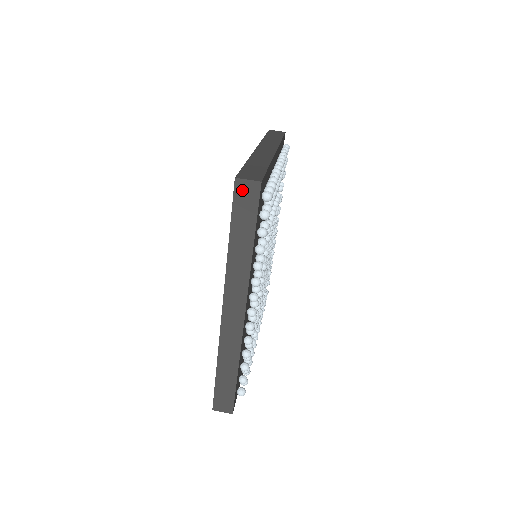
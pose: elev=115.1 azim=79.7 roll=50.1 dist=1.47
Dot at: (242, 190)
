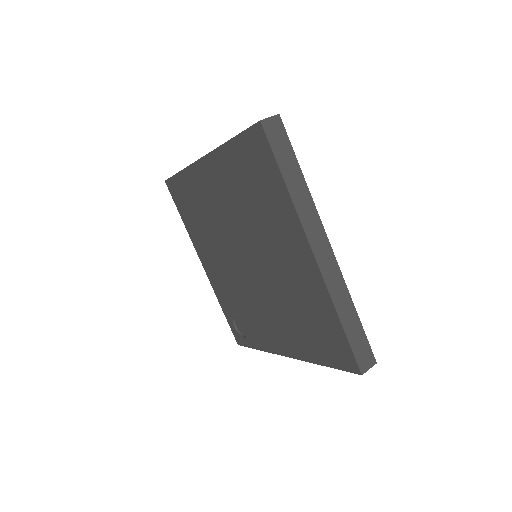
Dot at: (270, 129)
